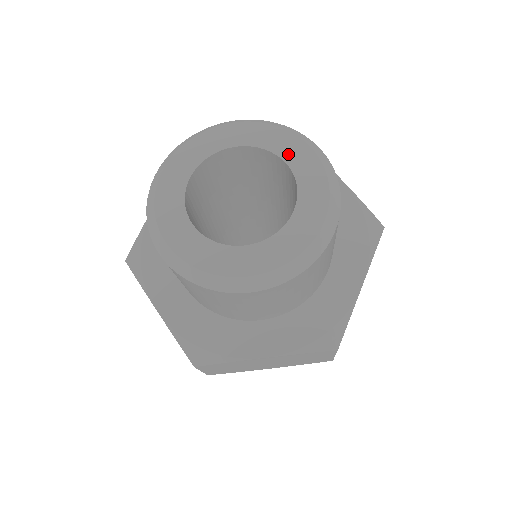
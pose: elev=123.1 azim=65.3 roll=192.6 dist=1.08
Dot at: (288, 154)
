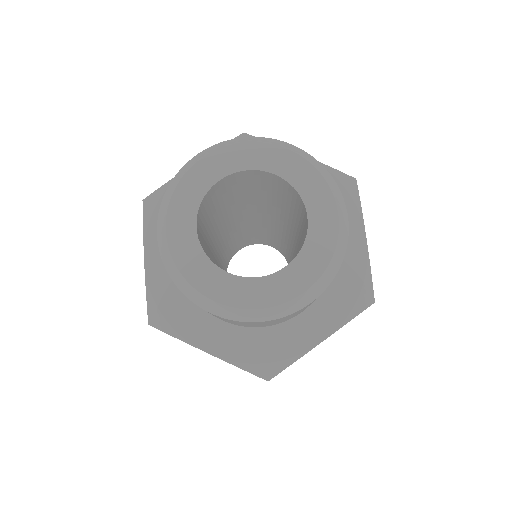
Dot at: (315, 209)
